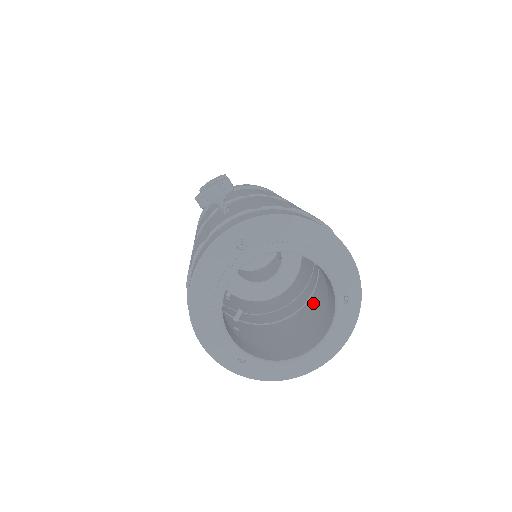
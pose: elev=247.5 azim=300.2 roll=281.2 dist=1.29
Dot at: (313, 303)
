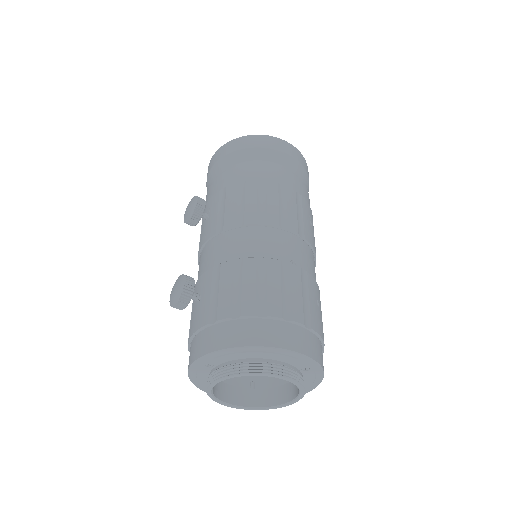
Dot at: occluded
